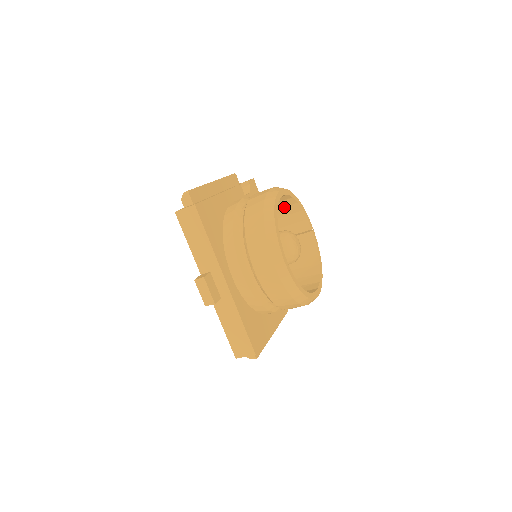
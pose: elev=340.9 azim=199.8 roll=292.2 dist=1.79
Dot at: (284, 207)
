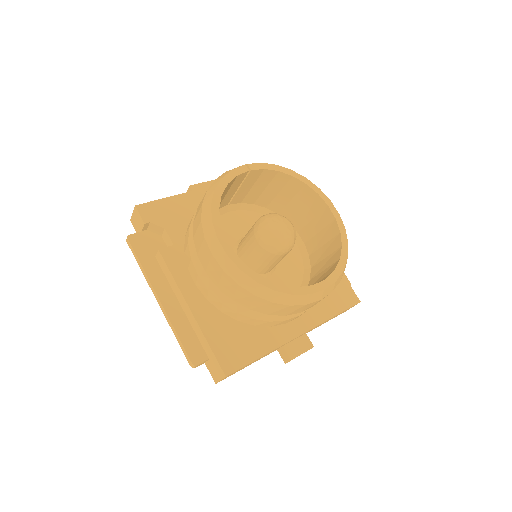
Dot at: occluded
